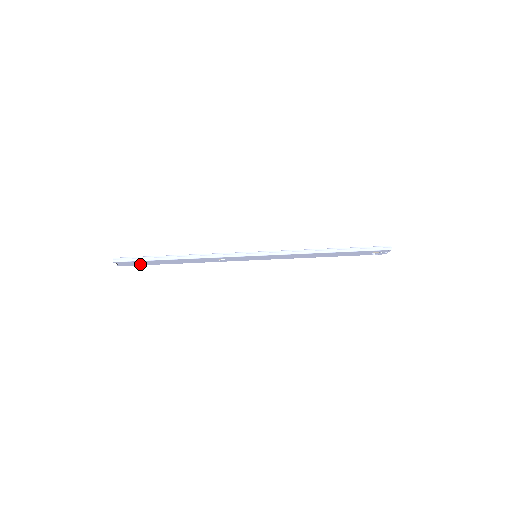
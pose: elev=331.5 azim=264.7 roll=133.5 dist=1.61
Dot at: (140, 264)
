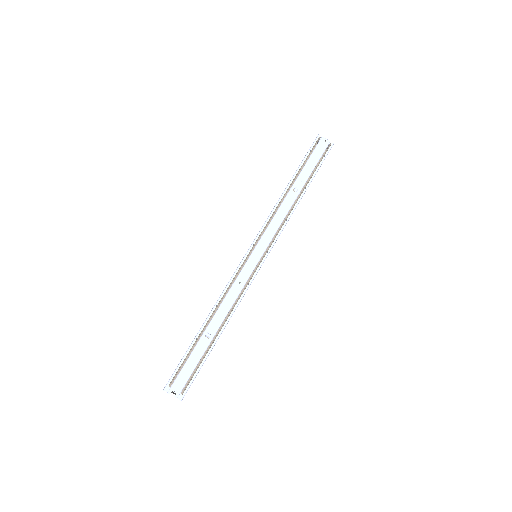
Dot at: (183, 367)
